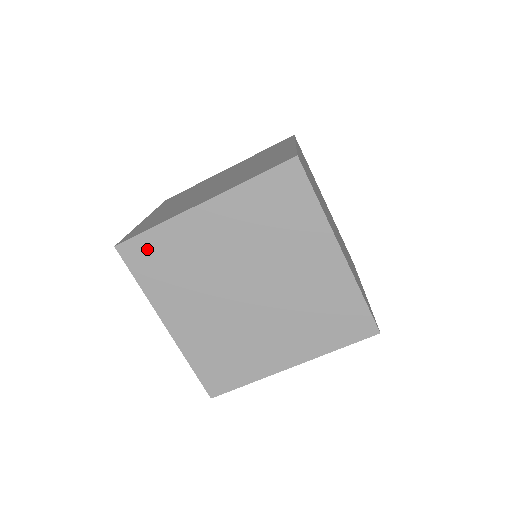
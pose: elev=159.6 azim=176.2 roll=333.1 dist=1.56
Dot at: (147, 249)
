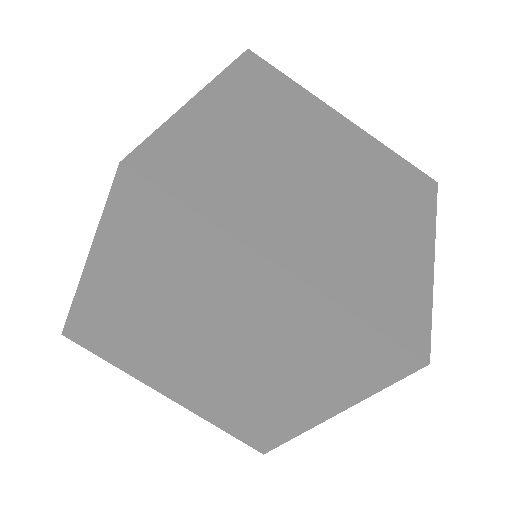
Dot at: (172, 155)
